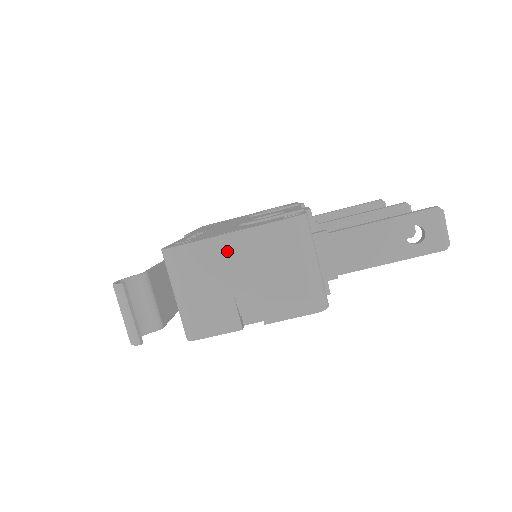
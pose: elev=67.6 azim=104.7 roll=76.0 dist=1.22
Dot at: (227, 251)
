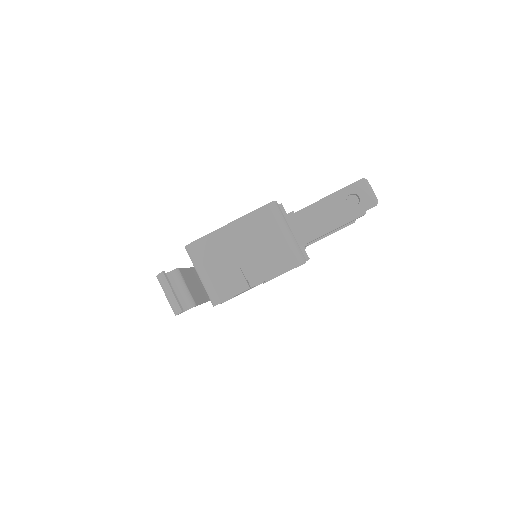
Dot at: (228, 236)
